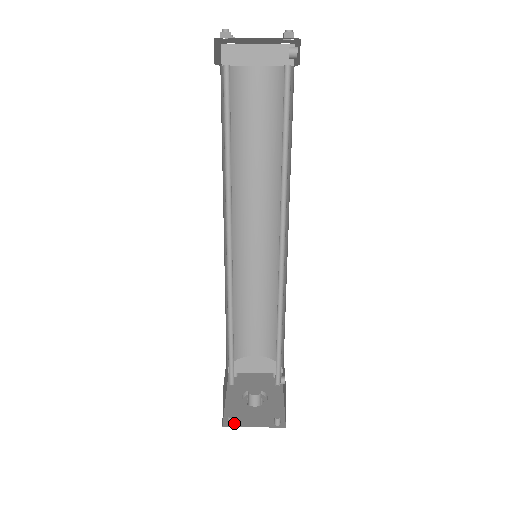
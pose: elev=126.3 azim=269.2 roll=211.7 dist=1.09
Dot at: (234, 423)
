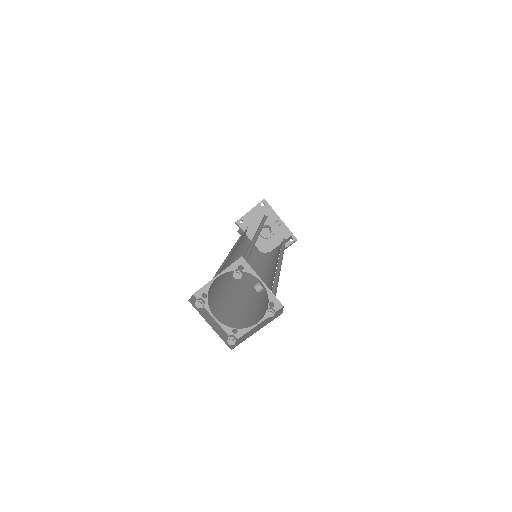
Dot at: occluded
